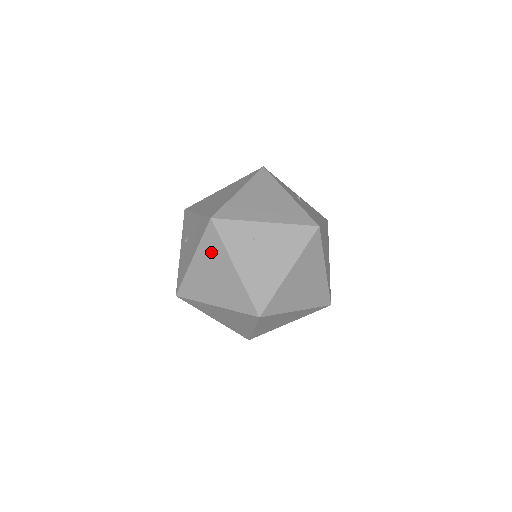
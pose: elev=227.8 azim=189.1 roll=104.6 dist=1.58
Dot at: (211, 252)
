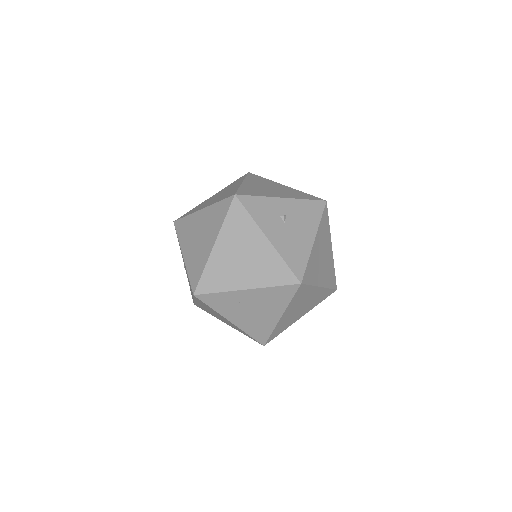
Dot at: occluded
